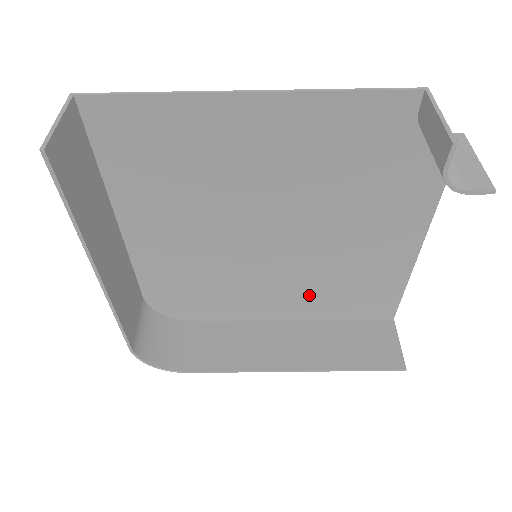
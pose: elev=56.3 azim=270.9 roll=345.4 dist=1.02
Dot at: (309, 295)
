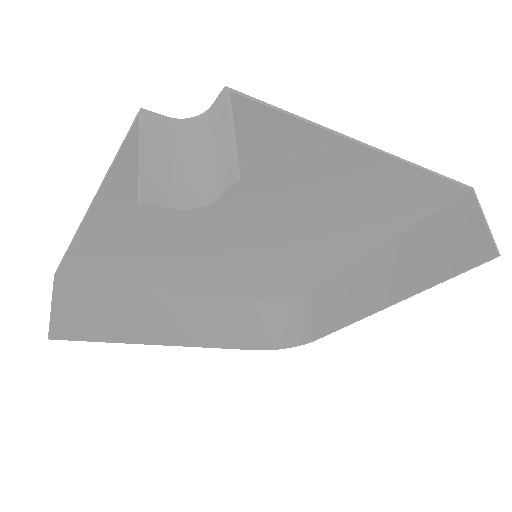
Dot at: (351, 234)
